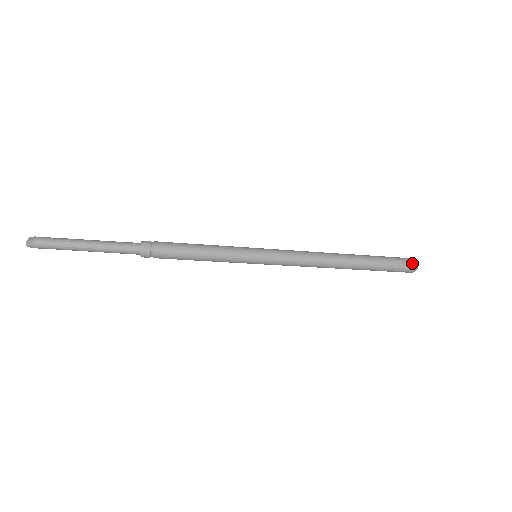
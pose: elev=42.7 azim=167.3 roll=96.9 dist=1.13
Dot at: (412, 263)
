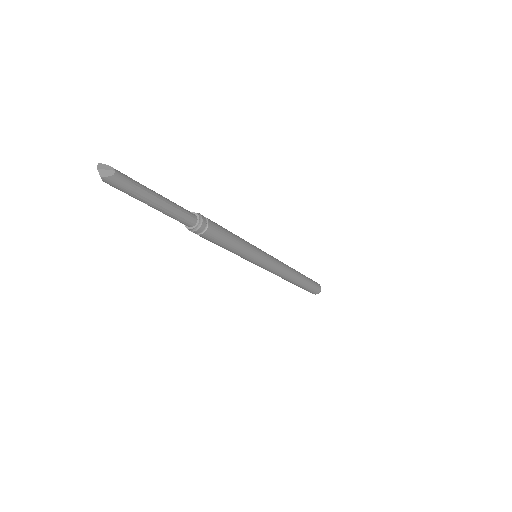
Dot at: (320, 288)
